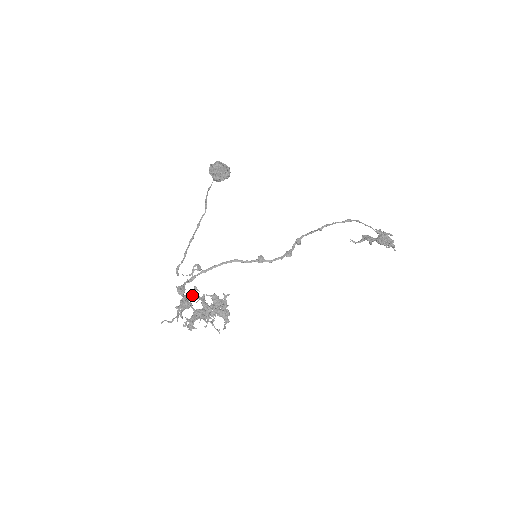
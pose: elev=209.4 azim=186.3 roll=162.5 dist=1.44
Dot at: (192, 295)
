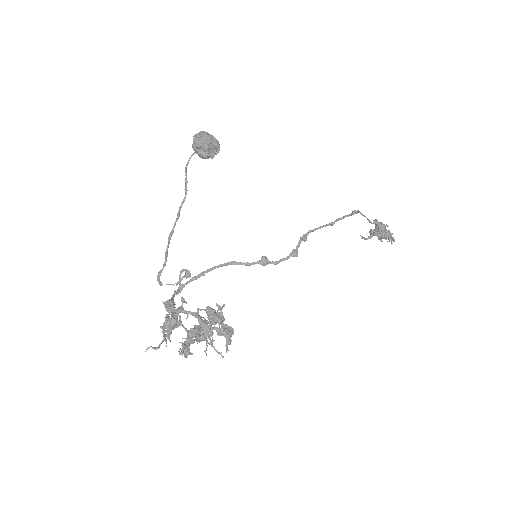
Dot at: (182, 310)
